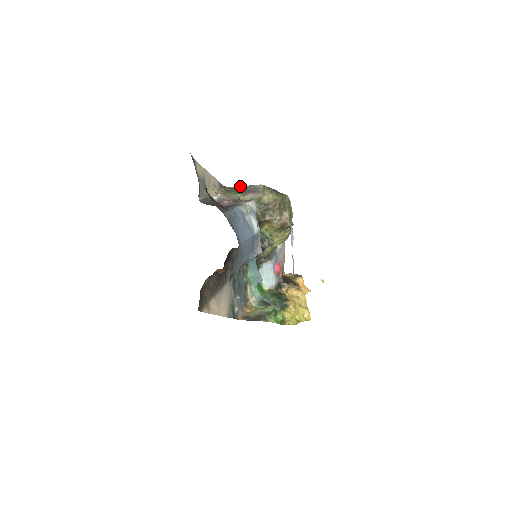
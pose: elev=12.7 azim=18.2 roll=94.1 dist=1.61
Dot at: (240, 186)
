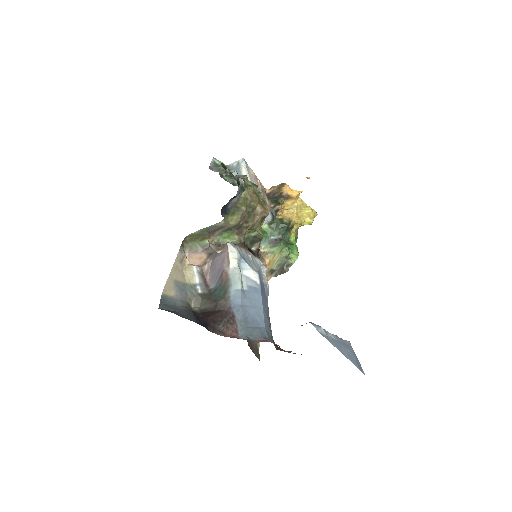
Dot at: (199, 230)
